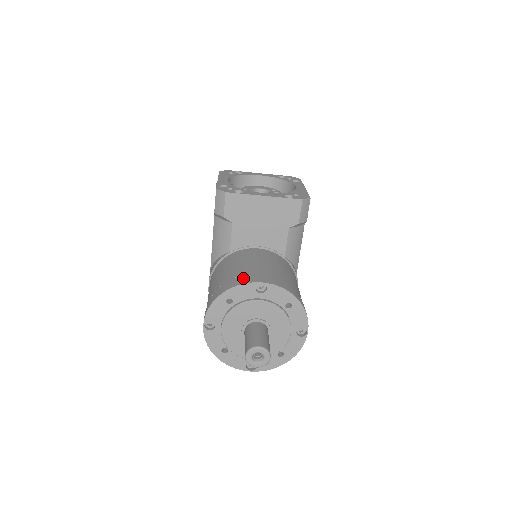
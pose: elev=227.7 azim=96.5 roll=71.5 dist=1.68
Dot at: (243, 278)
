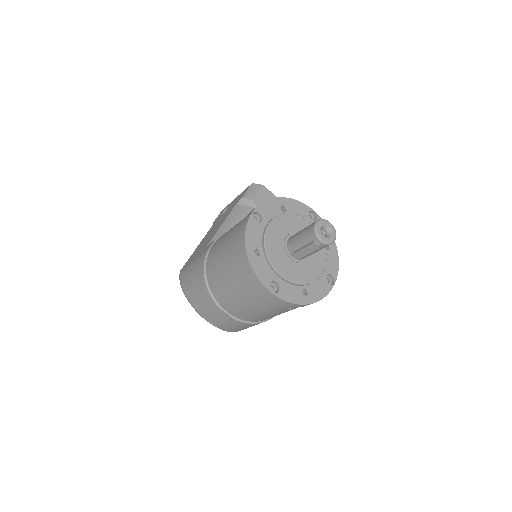
Dot at: occluded
